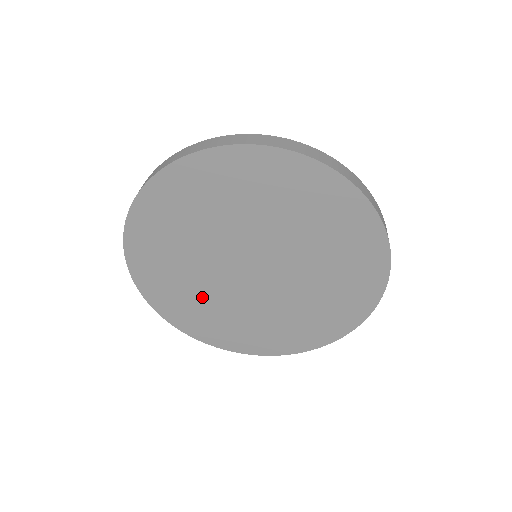
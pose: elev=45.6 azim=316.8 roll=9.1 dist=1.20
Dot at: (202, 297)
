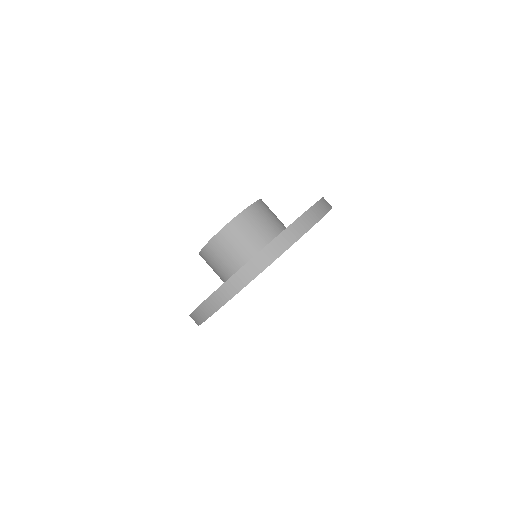
Dot at: occluded
